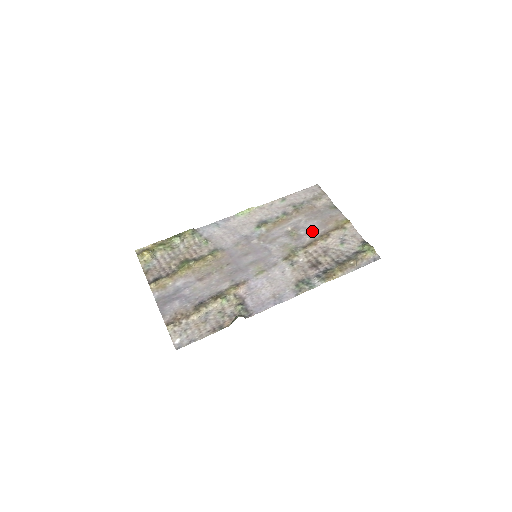
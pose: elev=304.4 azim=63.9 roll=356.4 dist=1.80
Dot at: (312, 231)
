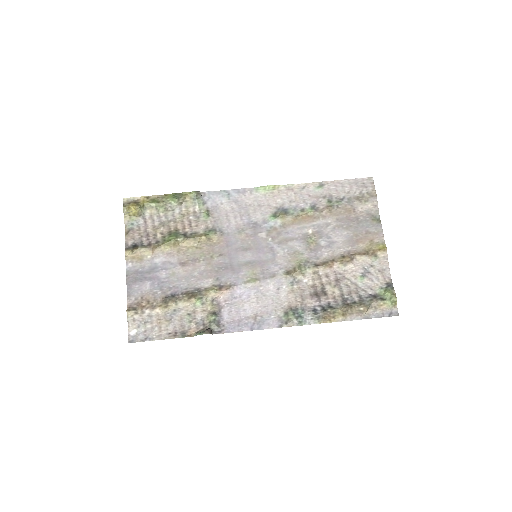
Dot at: (335, 245)
